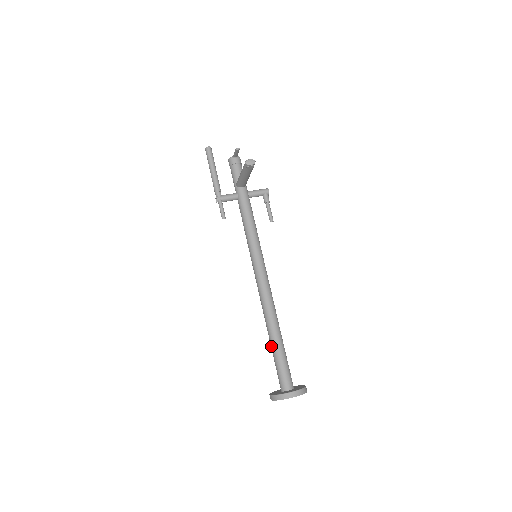
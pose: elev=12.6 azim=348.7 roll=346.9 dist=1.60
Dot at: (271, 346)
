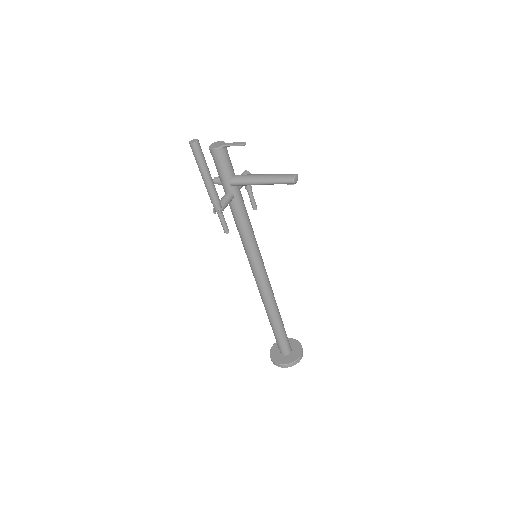
Dot at: (275, 328)
